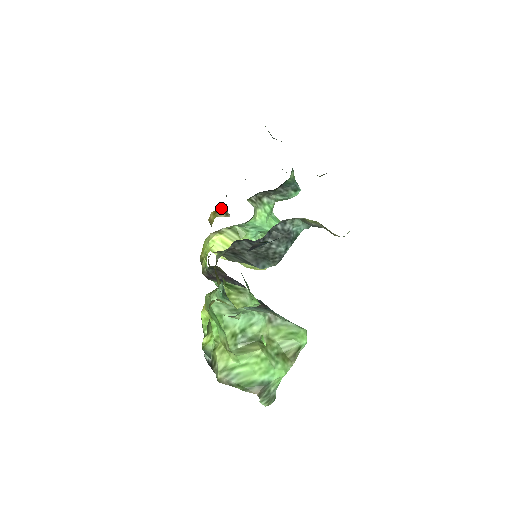
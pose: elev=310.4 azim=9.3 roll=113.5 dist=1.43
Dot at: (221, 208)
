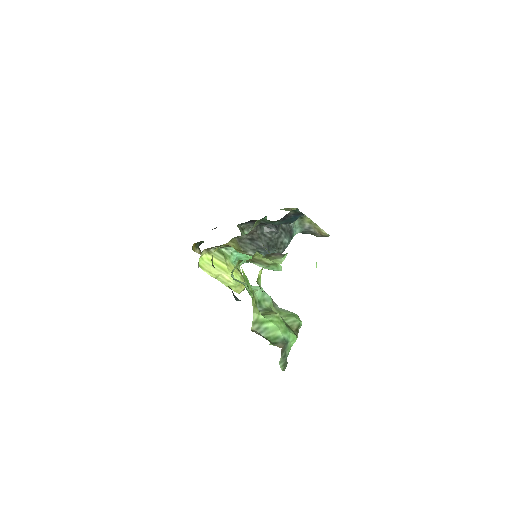
Dot at: (198, 244)
